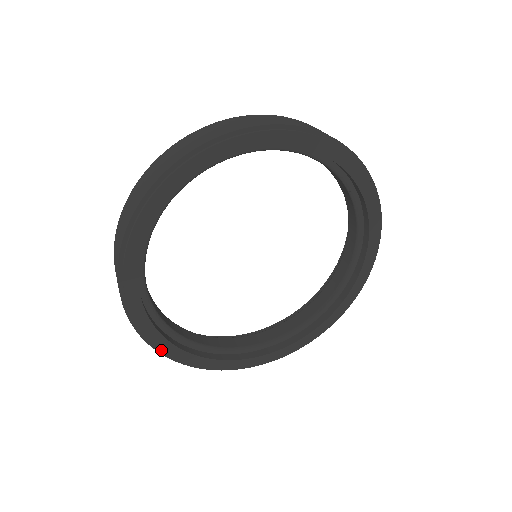
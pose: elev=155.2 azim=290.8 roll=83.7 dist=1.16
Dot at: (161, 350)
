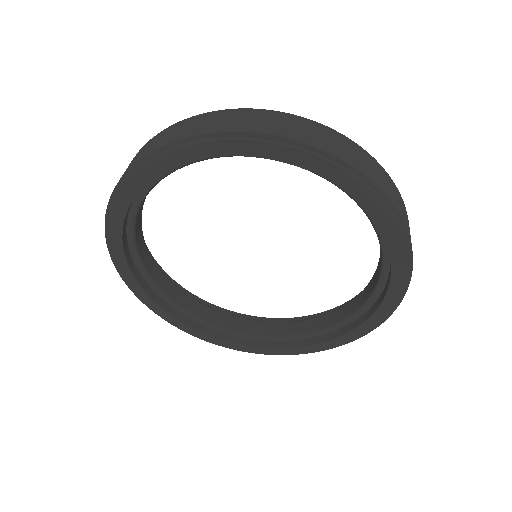
Dot at: (150, 308)
